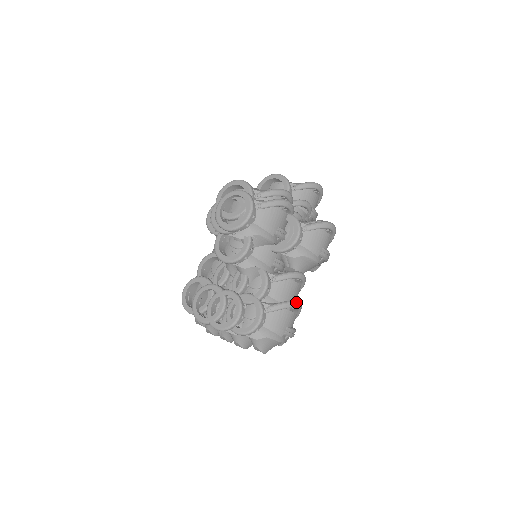
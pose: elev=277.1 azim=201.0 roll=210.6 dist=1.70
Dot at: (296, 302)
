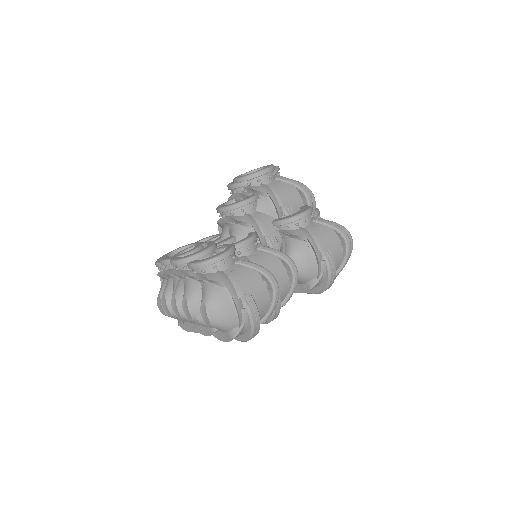
Dot at: (274, 277)
